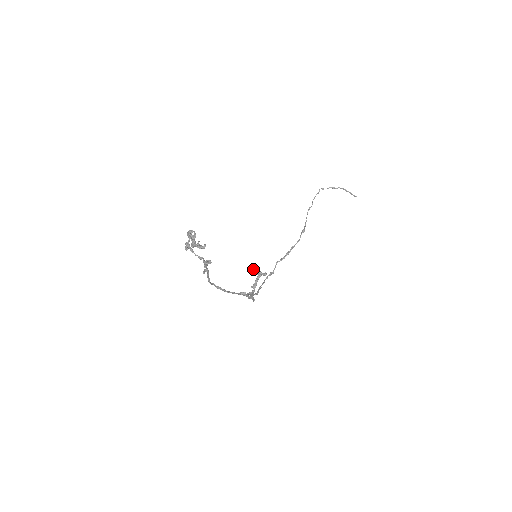
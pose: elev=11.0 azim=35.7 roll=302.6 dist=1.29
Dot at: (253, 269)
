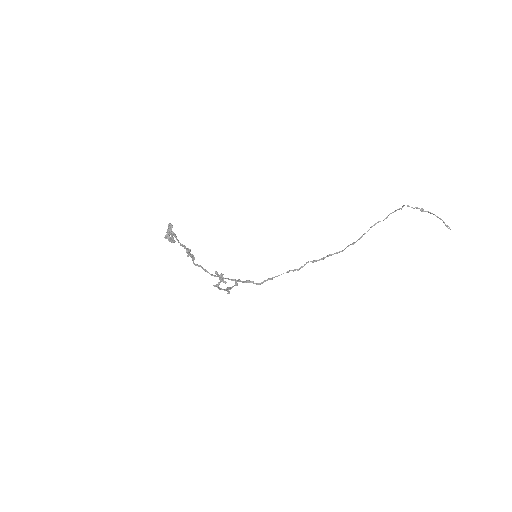
Dot at: (216, 273)
